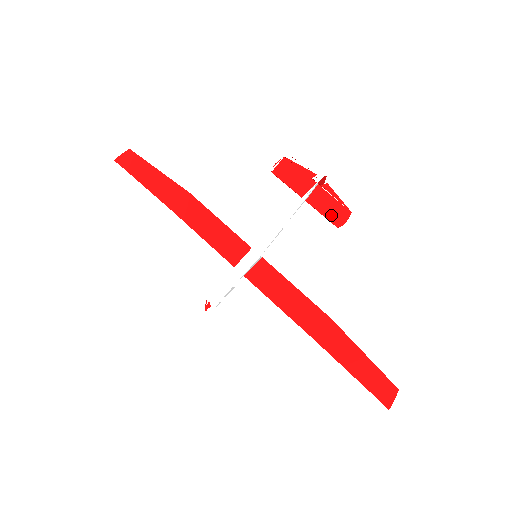
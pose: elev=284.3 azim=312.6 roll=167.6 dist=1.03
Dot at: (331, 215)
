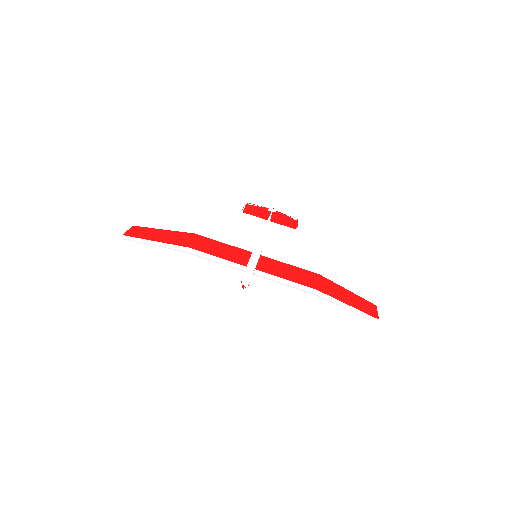
Dot at: (288, 224)
